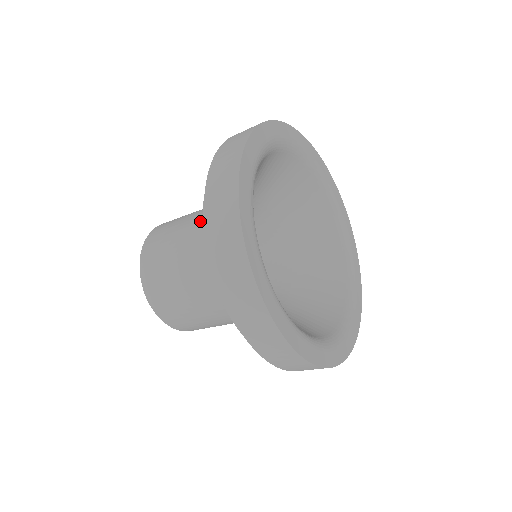
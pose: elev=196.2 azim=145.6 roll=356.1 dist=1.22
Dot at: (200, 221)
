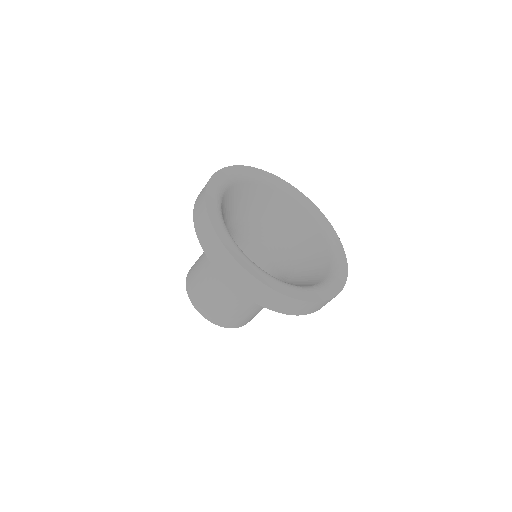
Dot at: occluded
